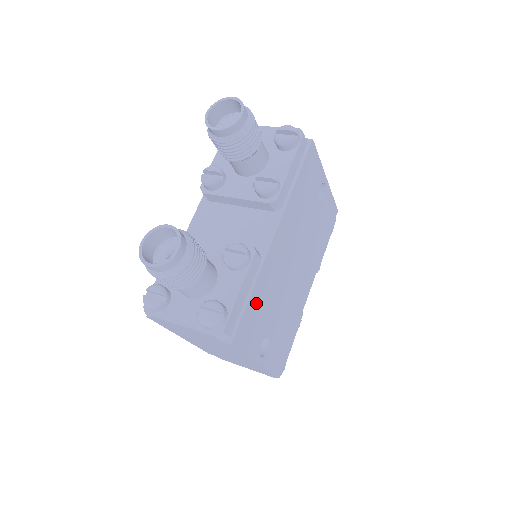
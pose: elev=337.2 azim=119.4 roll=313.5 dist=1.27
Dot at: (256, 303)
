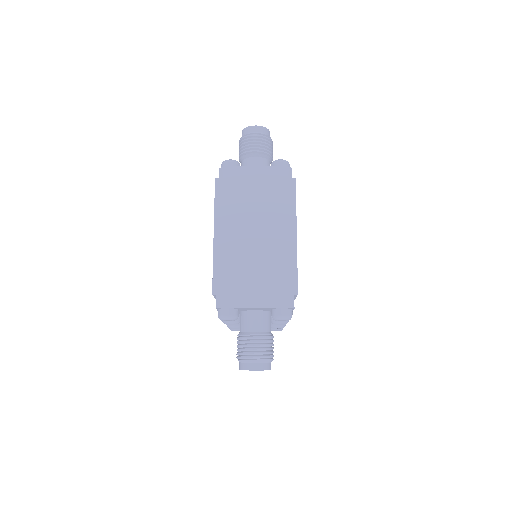
Dot at: occluded
